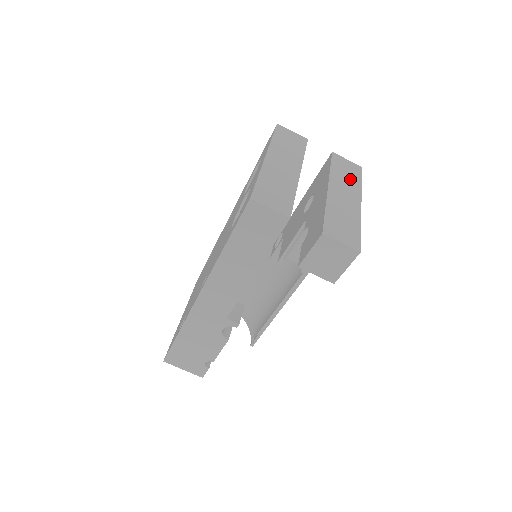
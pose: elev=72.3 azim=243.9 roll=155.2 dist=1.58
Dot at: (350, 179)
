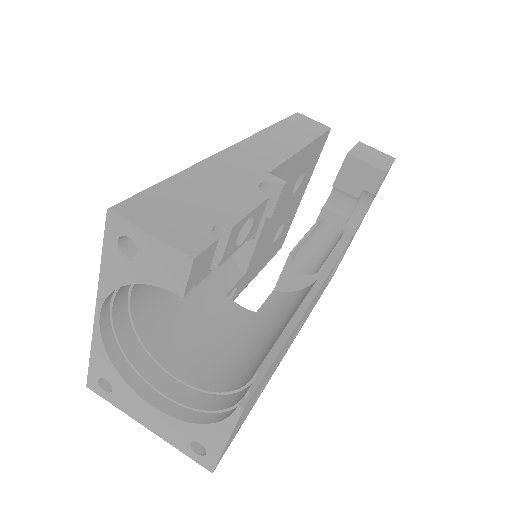
Dot at: occluded
